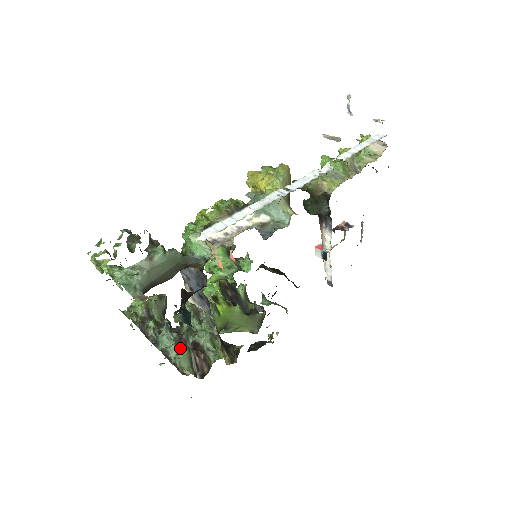
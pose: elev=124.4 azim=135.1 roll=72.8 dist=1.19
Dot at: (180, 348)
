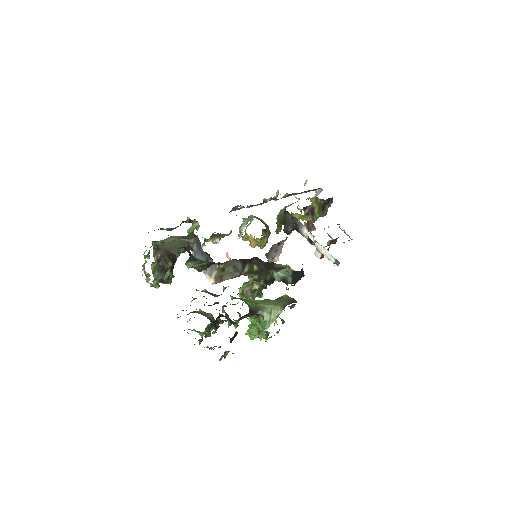
Dot at: occluded
